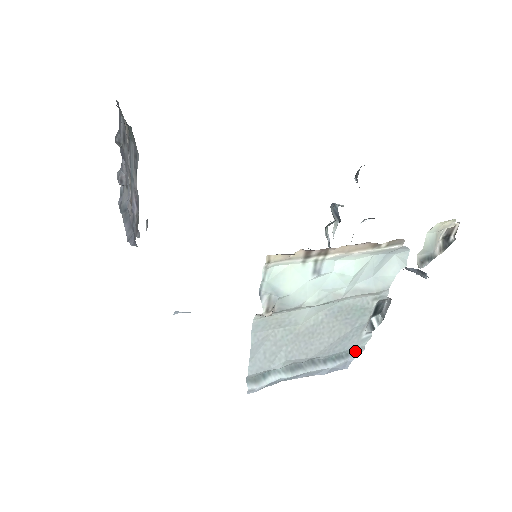
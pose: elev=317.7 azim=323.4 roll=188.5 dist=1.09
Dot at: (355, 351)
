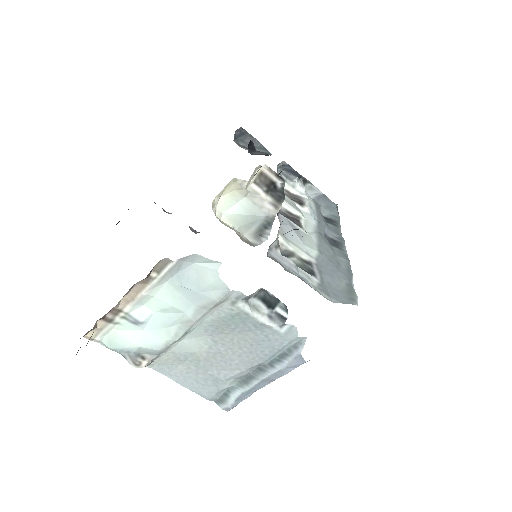
Dot at: (297, 343)
